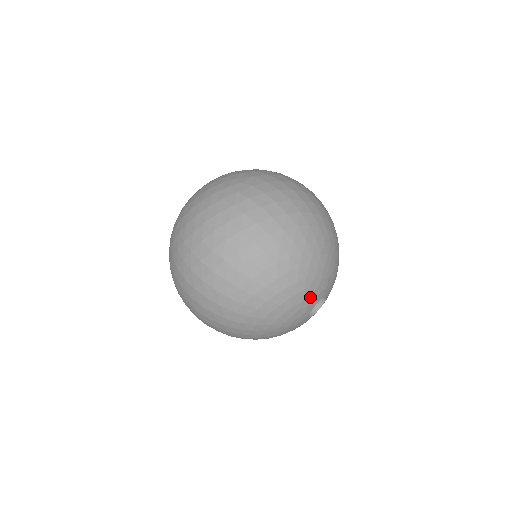
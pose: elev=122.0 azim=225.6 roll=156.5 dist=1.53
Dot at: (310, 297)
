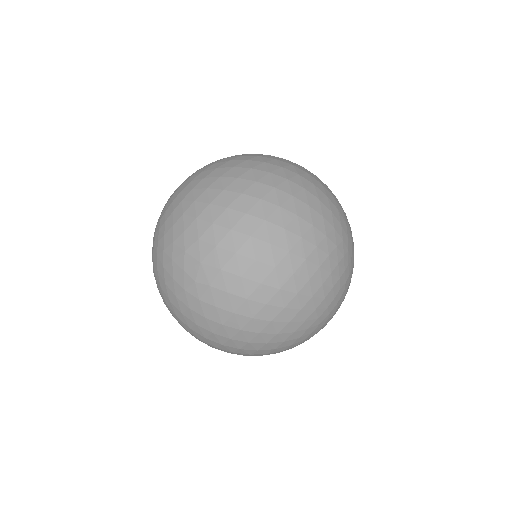
Dot at: occluded
